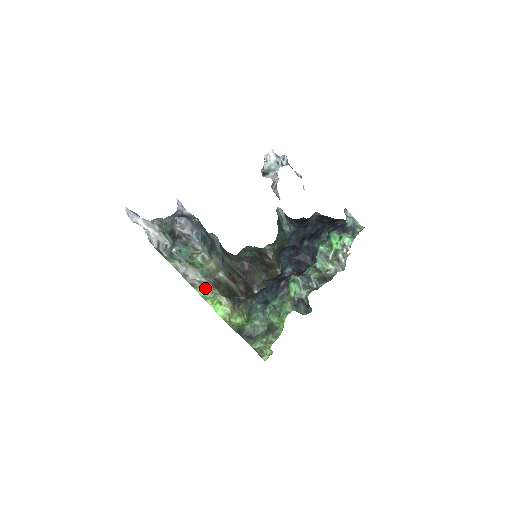
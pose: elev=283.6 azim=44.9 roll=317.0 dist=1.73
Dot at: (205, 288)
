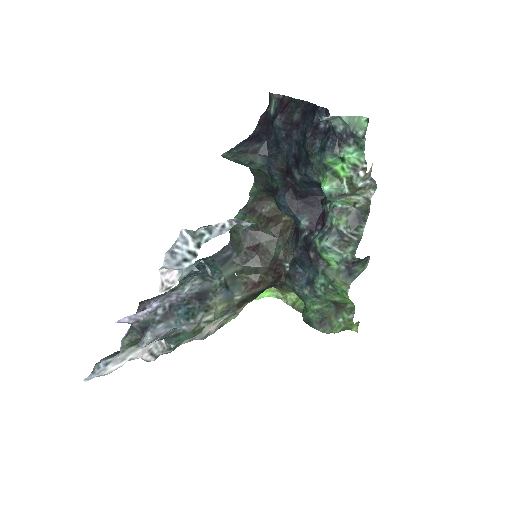
Dot at: (235, 314)
